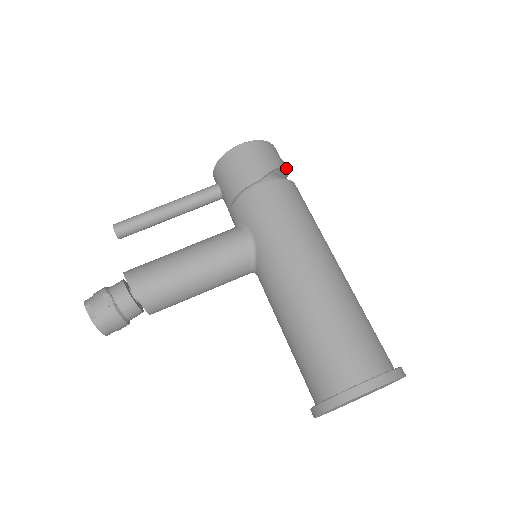
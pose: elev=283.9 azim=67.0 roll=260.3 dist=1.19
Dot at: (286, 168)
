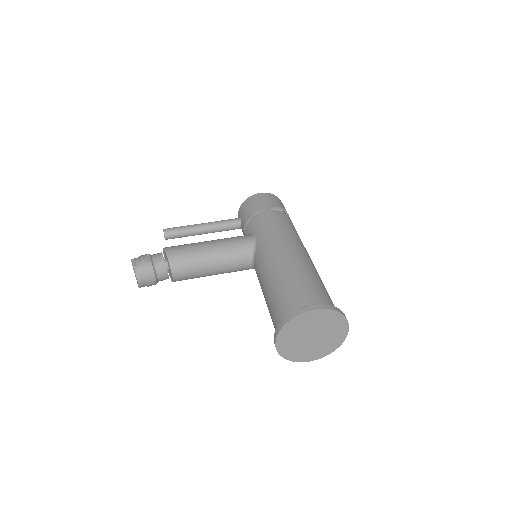
Dot at: occluded
